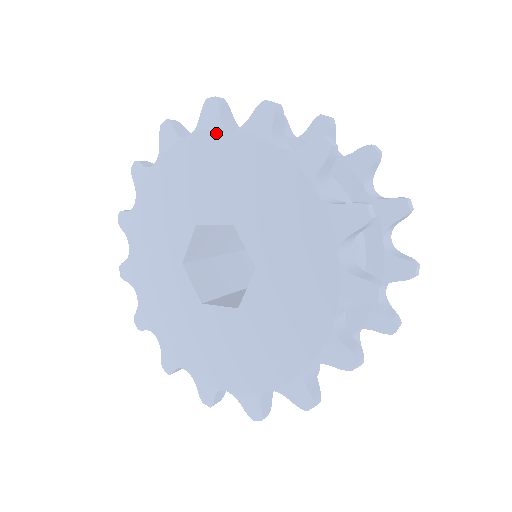
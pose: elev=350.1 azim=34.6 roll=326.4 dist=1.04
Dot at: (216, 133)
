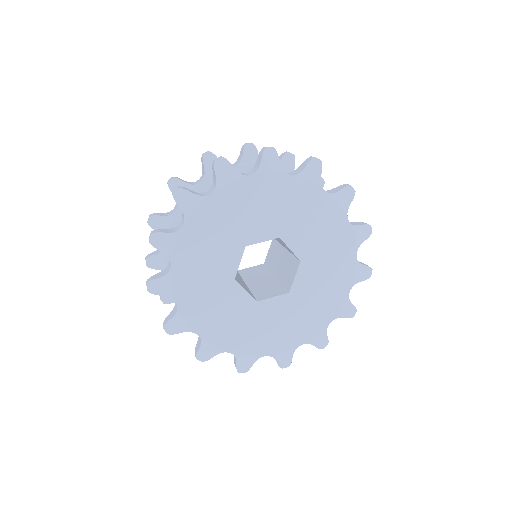
Dot at: (341, 212)
